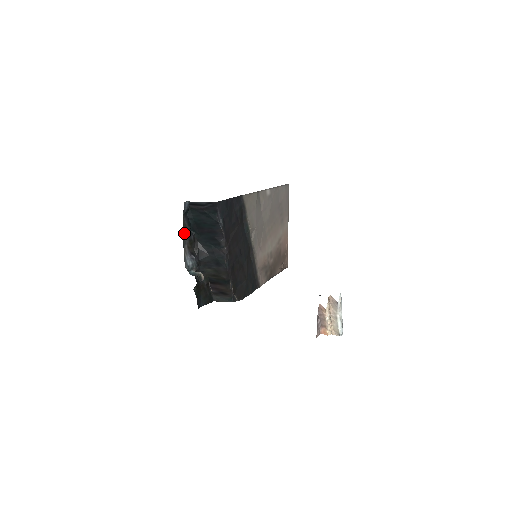
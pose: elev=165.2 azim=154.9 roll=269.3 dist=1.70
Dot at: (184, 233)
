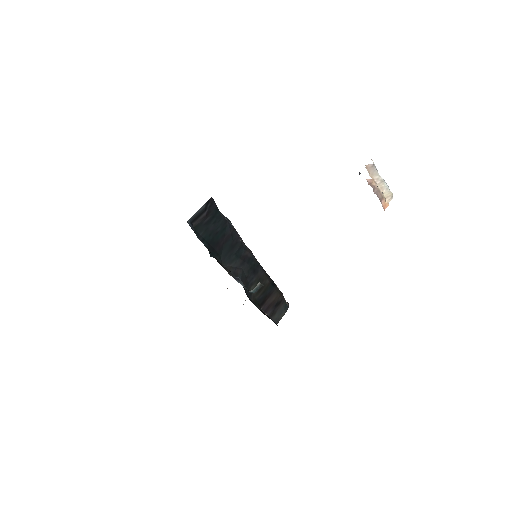
Dot at: occluded
